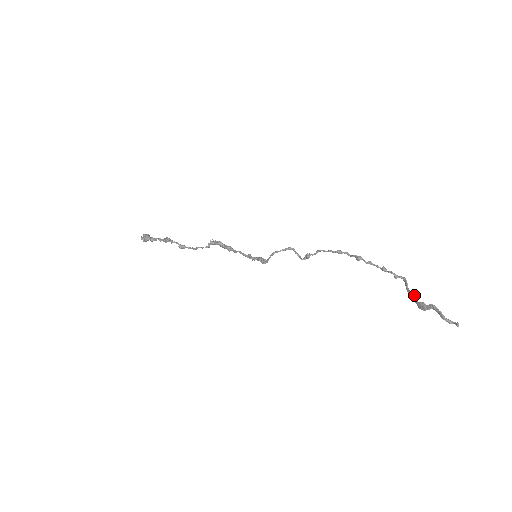
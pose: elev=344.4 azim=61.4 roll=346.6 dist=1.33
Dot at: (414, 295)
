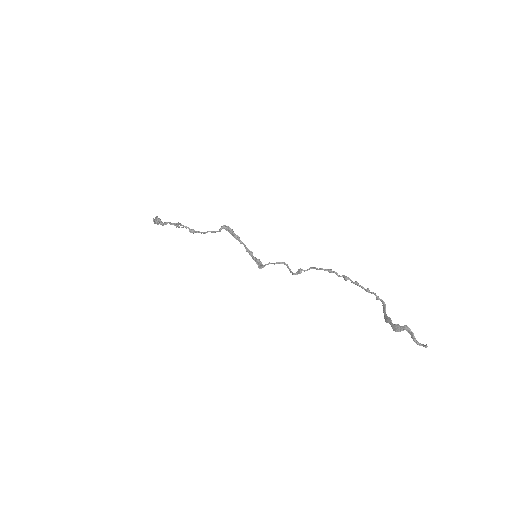
Dot at: occluded
